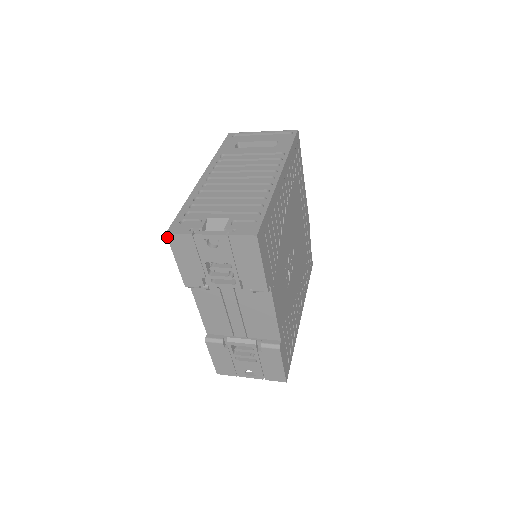
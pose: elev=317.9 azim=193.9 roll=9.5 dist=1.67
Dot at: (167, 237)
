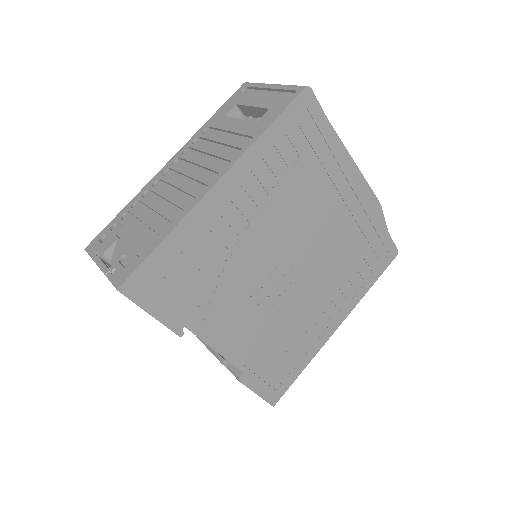
Dot at: occluded
